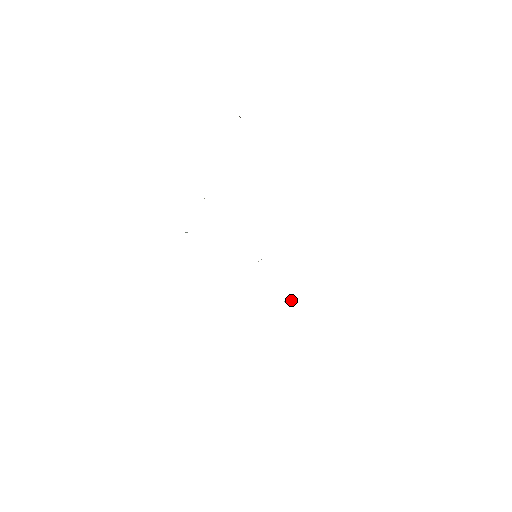
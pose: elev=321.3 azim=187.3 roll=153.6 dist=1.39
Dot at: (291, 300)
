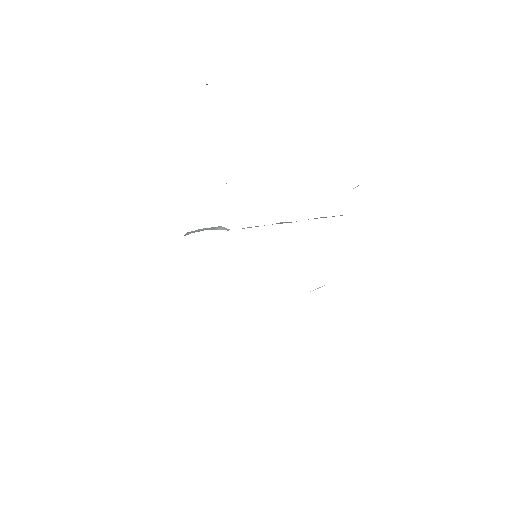
Dot at: (317, 288)
